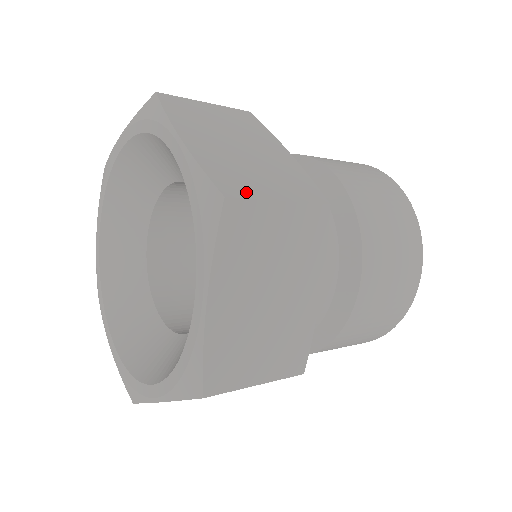
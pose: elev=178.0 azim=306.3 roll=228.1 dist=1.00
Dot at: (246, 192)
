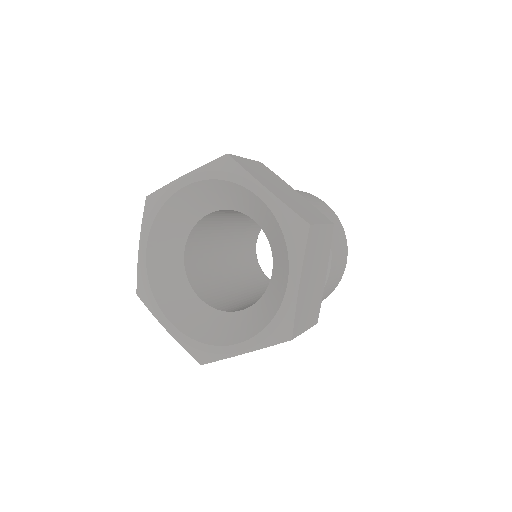
Dot at: (299, 330)
